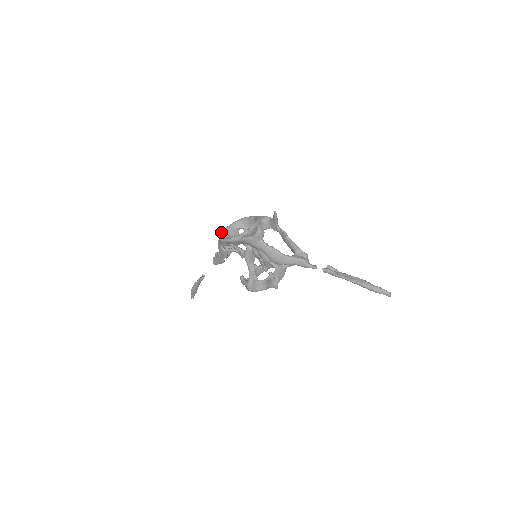
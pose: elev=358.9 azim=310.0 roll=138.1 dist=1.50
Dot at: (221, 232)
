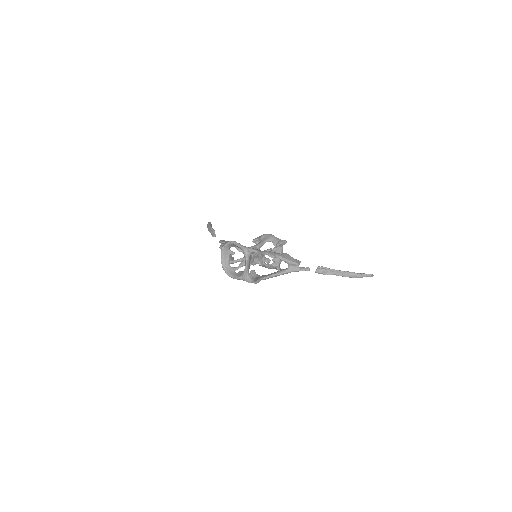
Dot at: (221, 261)
